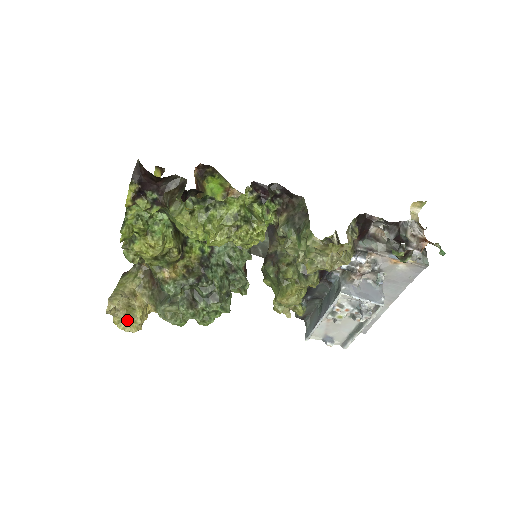
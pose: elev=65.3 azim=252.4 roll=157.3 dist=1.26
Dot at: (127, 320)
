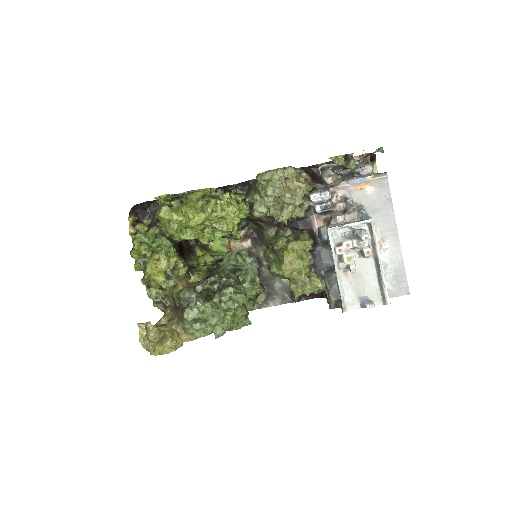
Dot at: (160, 345)
